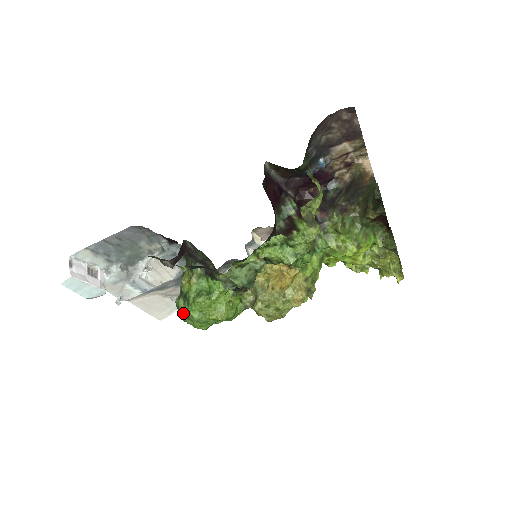
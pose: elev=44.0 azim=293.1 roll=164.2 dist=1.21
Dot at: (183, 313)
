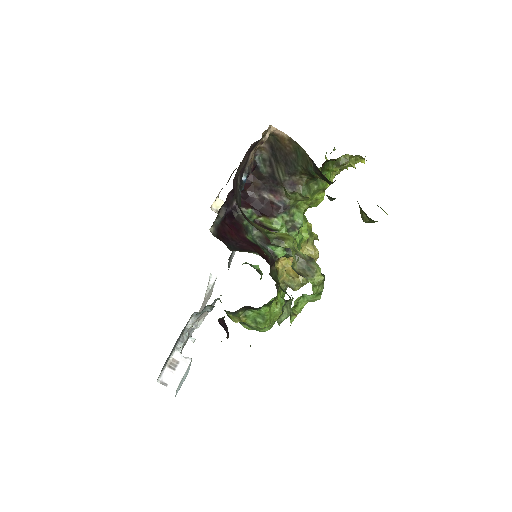
Dot at: occluded
